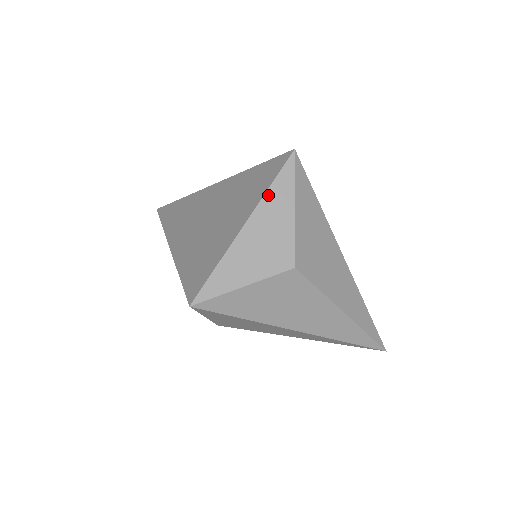
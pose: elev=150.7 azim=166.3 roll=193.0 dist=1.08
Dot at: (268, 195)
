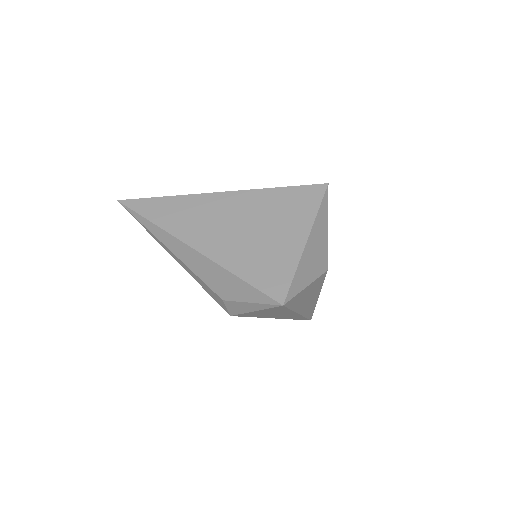
Dot at: (318, 217)
